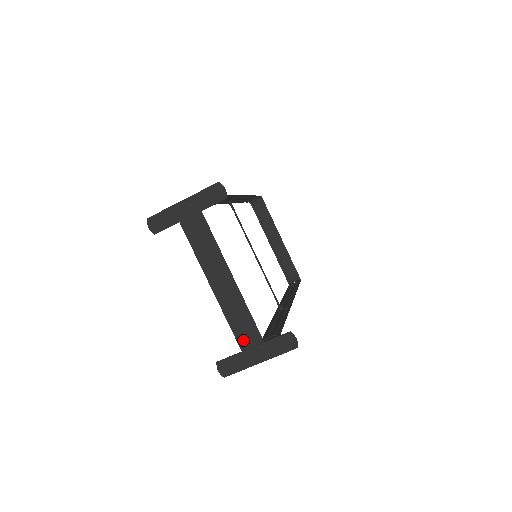
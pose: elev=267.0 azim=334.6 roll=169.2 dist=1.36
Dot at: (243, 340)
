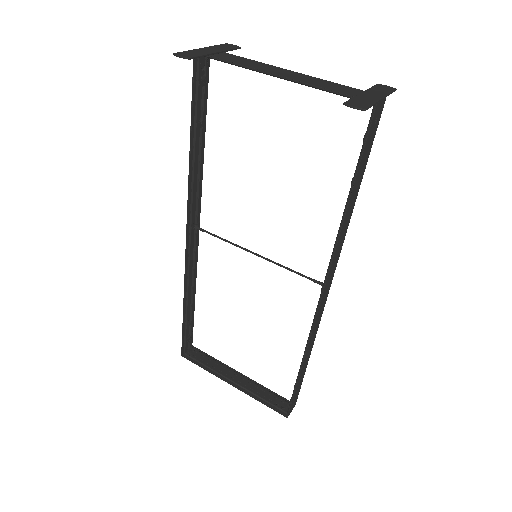
Dot at: (347, 92)
